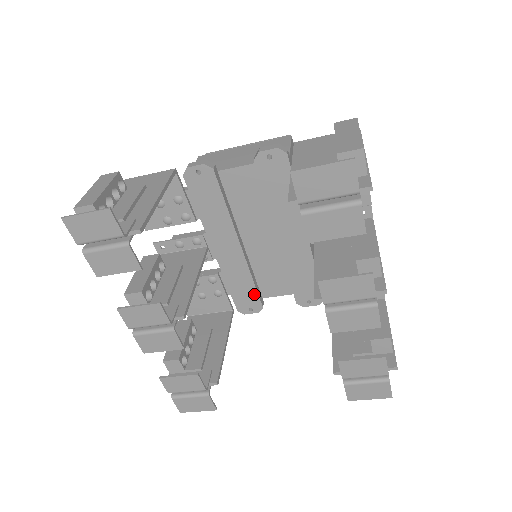
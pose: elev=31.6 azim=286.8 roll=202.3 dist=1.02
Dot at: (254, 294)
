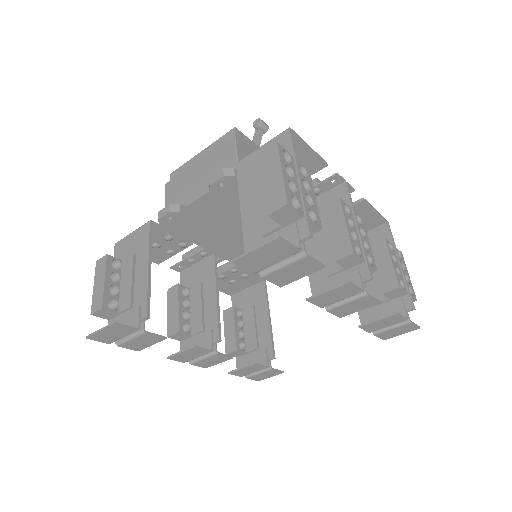
Dot at: occluded
